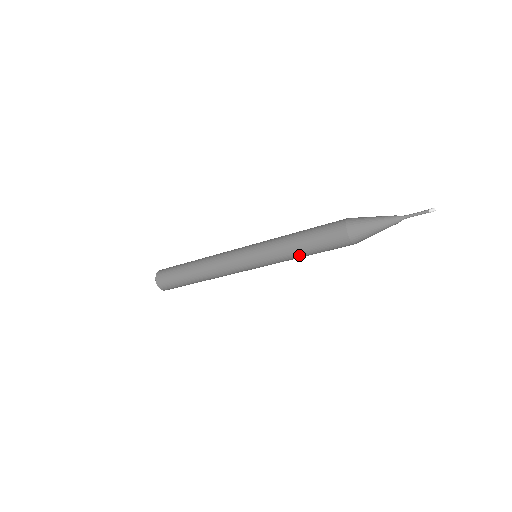
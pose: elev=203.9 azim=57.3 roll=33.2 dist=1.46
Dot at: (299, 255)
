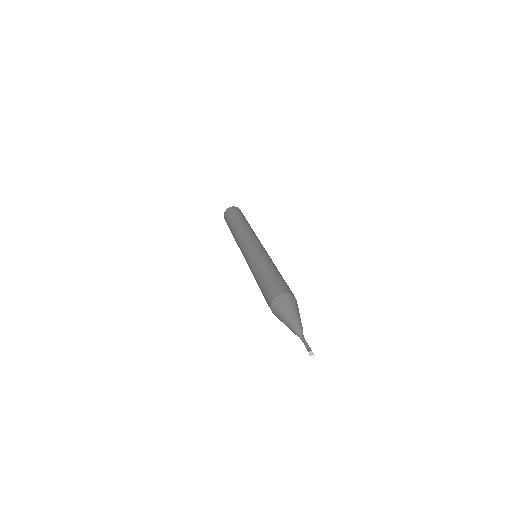
Dot at: occluded
